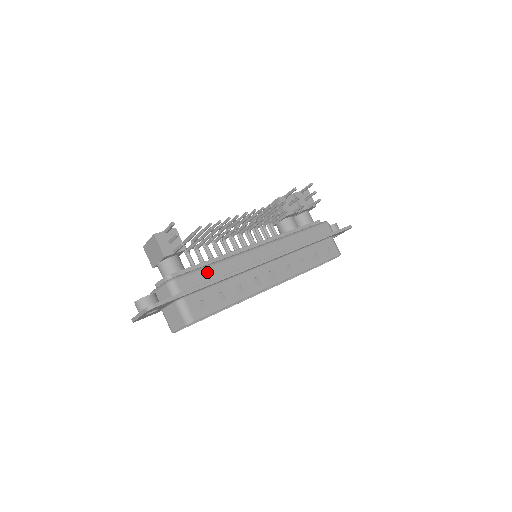
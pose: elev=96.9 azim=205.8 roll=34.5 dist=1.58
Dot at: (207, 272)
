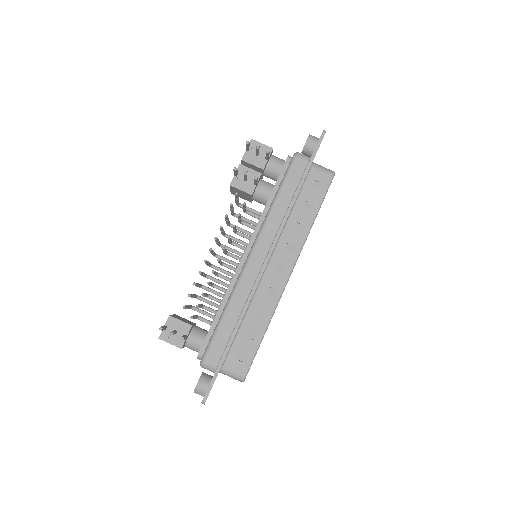
Dot at: (223, 329)
